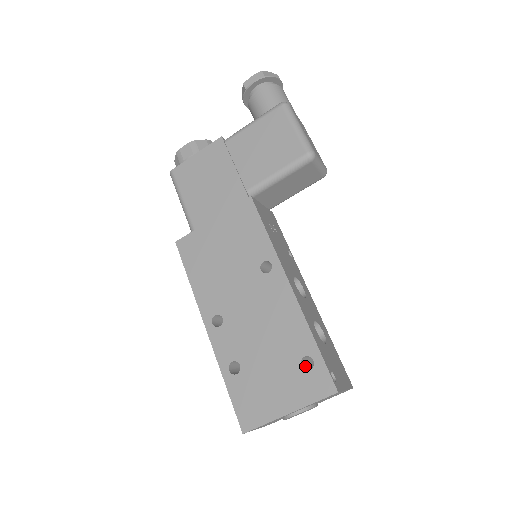
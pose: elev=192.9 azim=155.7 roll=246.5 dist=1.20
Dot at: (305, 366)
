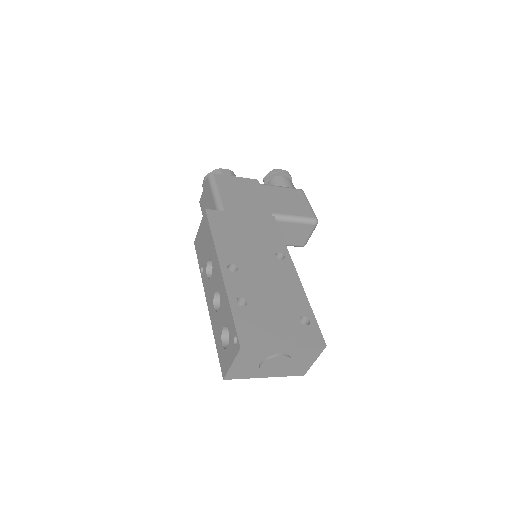
Dot at: occluded
